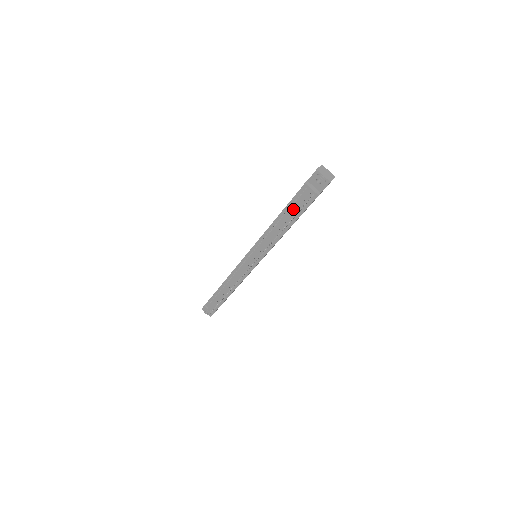
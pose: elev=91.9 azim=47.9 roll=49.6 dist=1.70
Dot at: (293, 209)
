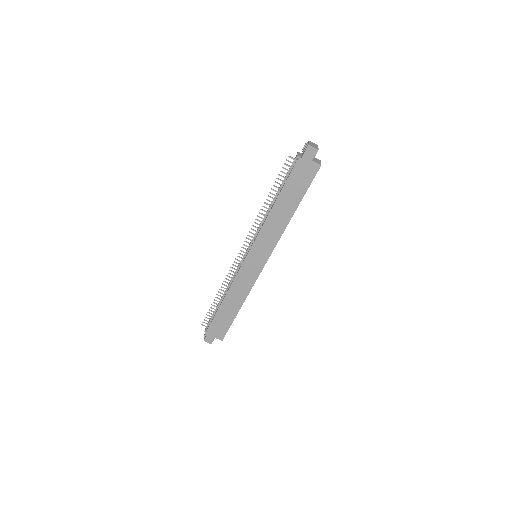
Dot at: (284, 179)
